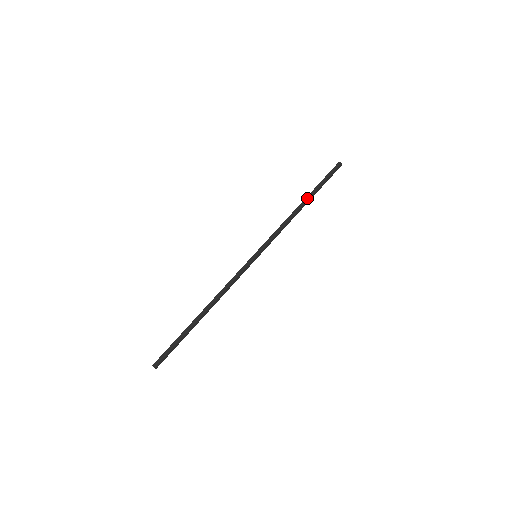
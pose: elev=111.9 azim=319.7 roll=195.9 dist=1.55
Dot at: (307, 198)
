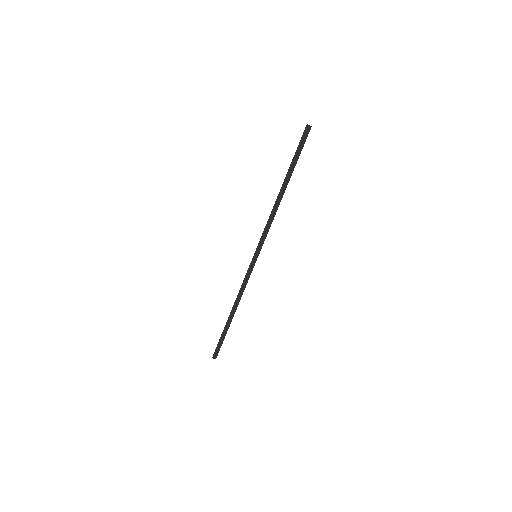
Dot at: (284, 183)
